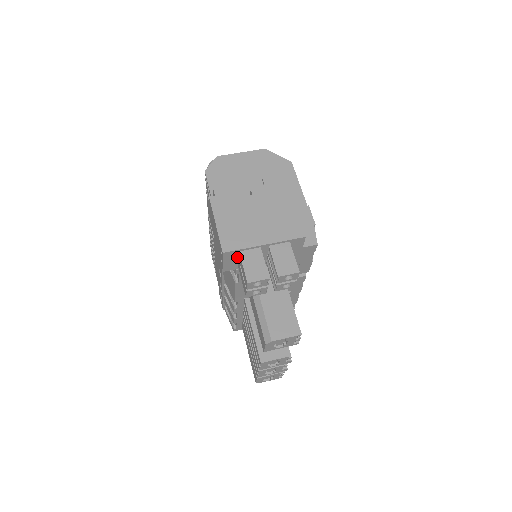
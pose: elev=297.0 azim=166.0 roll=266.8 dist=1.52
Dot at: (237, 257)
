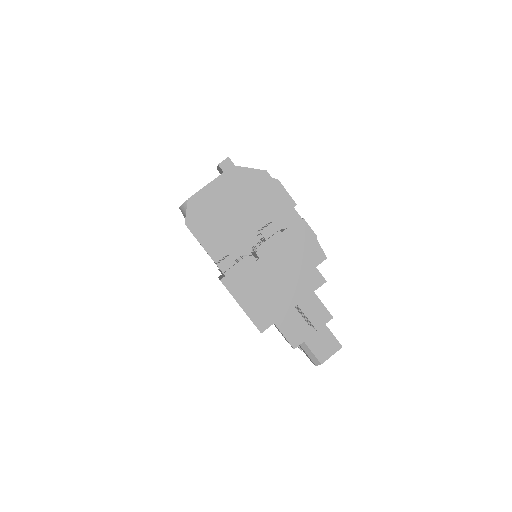
Dot at: occluded
